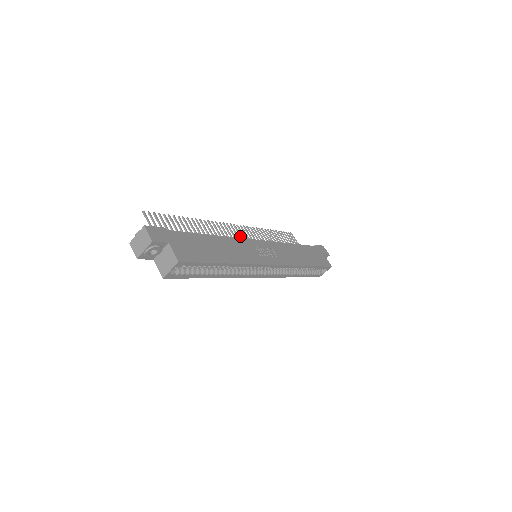
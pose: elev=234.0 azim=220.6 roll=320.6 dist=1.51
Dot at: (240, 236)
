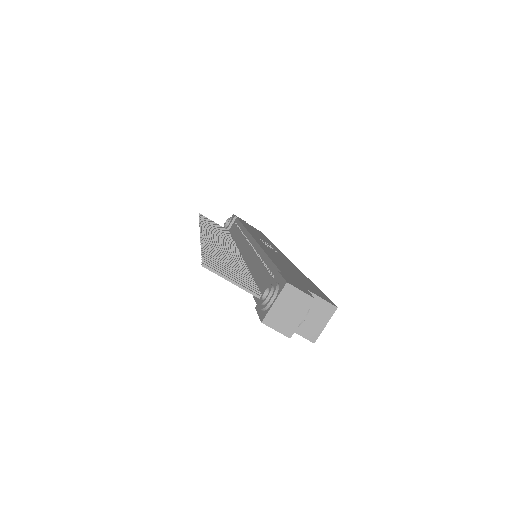
Dot at: occluded
